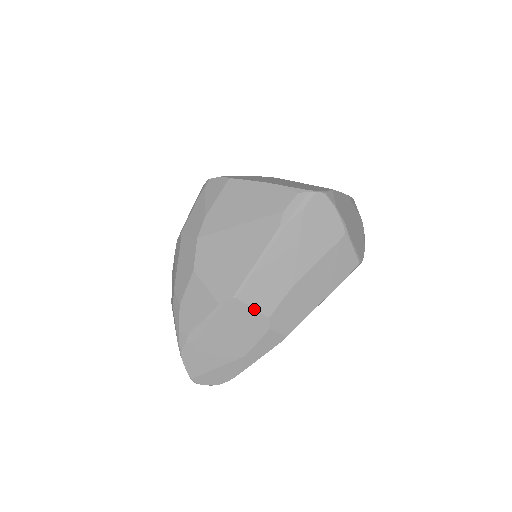
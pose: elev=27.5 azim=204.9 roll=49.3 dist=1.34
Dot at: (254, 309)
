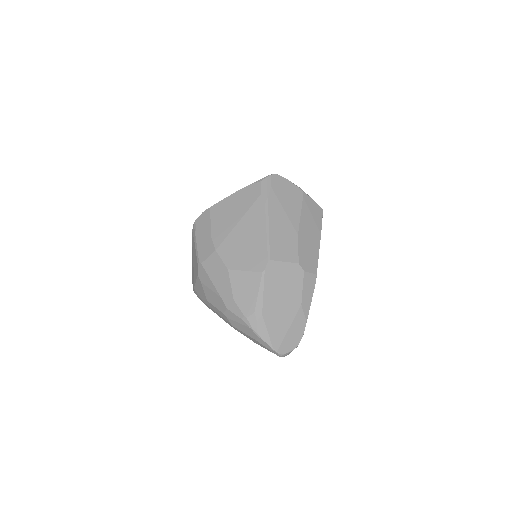
Dot at: (286, 262)
